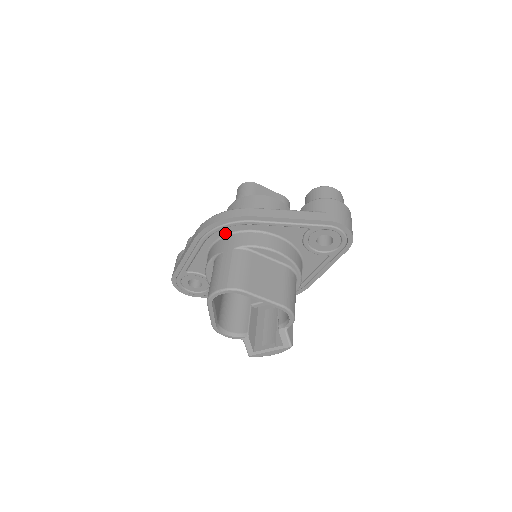
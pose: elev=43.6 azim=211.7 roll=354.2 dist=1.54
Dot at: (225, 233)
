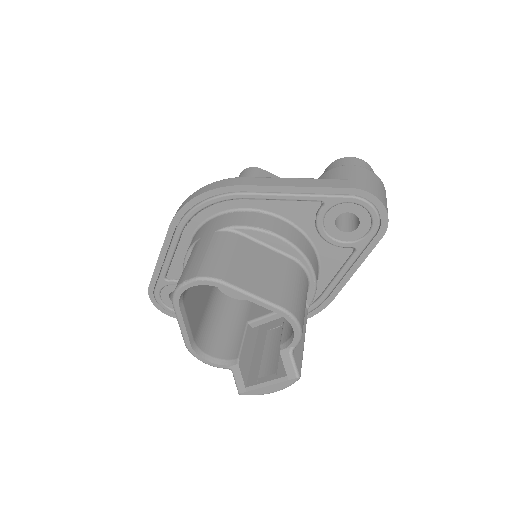
Dot at: (208, 215)
